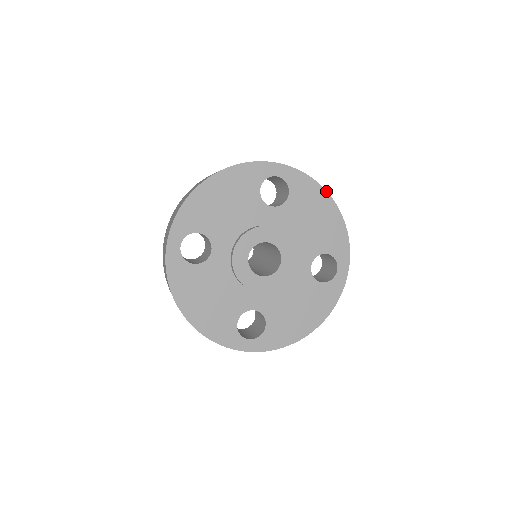
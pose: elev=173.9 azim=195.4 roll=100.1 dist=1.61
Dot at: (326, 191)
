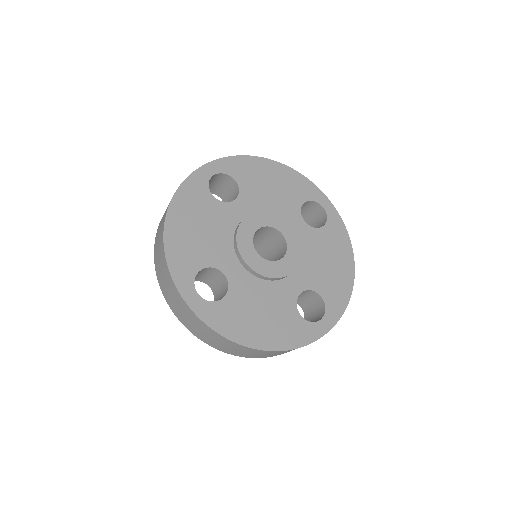
Dot at: (353, 253)
